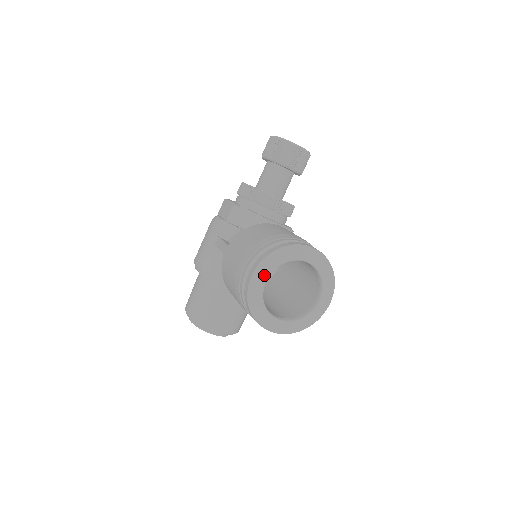
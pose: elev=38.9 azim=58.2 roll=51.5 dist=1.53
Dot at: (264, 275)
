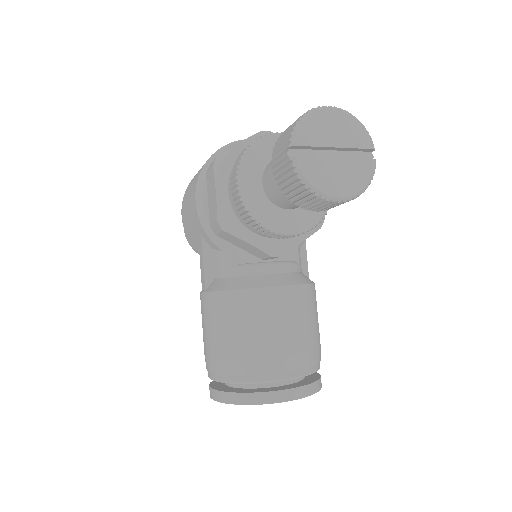
Dot at: occluded
